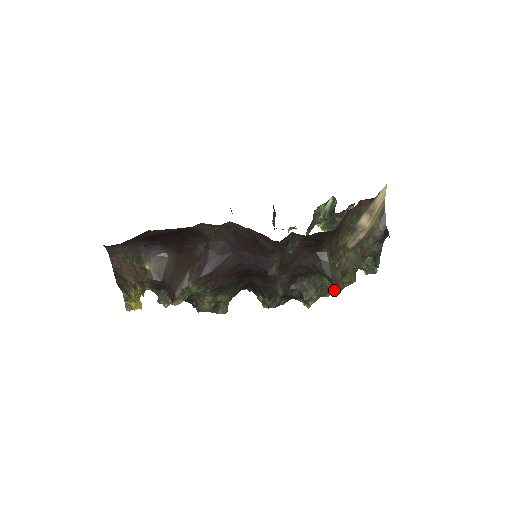
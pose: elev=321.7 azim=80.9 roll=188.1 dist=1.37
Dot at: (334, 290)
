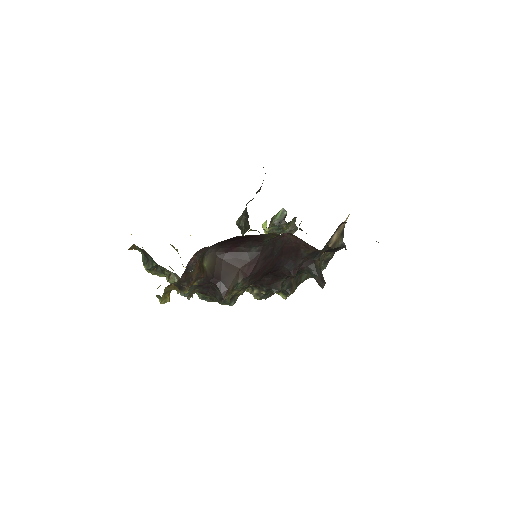
Dot at: occluded
